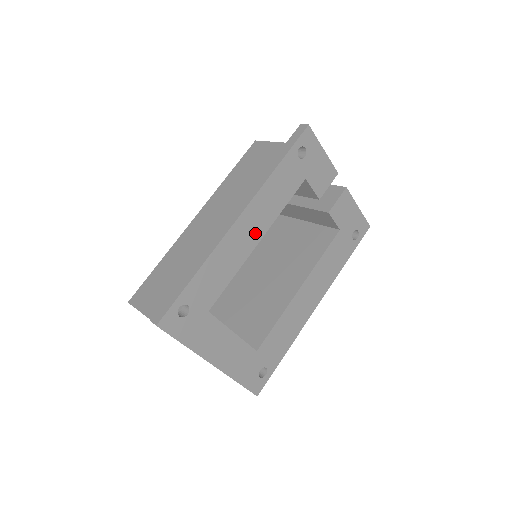
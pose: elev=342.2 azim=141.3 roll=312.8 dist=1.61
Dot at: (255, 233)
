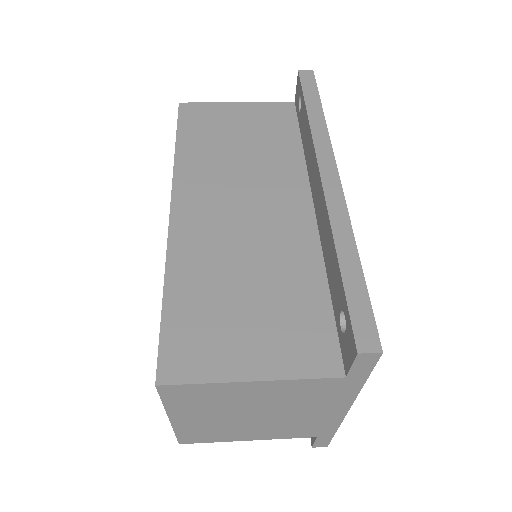
Dot at: occluded
